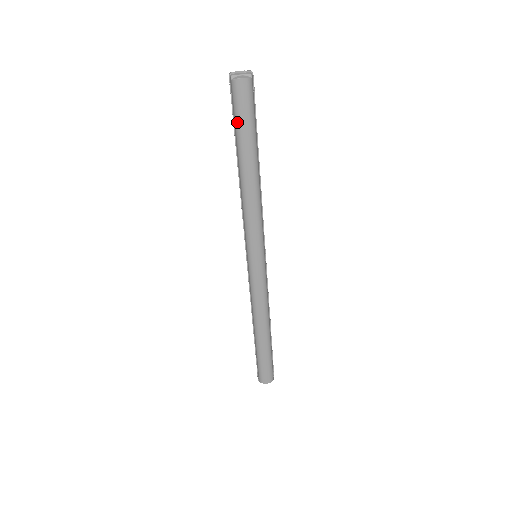
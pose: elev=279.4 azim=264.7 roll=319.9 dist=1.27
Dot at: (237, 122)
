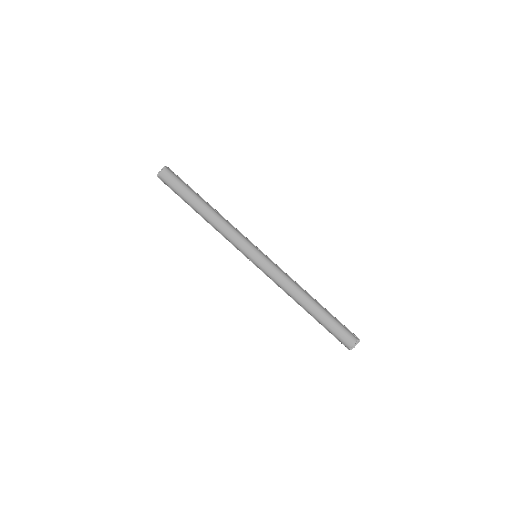
Dot at: (177, 192)
